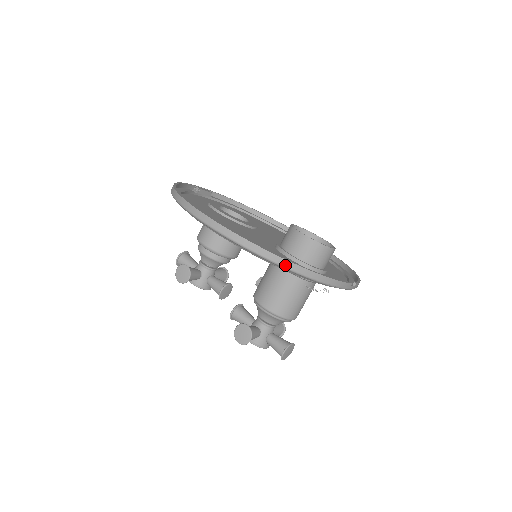
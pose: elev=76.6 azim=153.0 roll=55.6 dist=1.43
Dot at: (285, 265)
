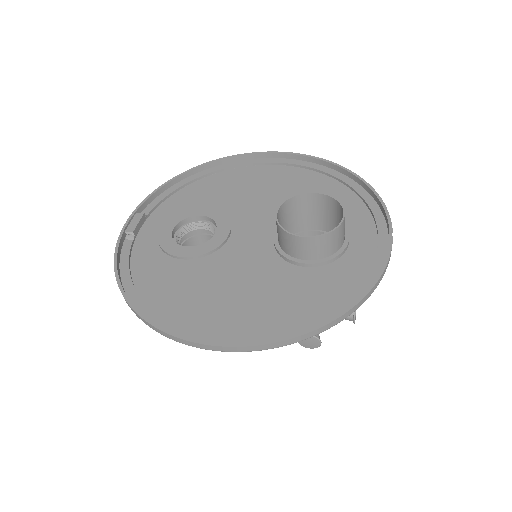
Dot at: (333, 325)
